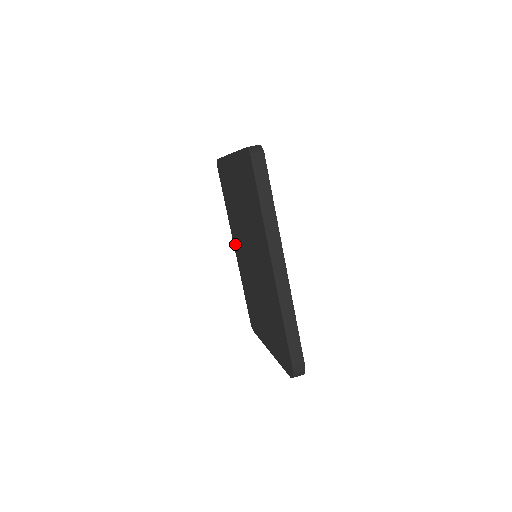
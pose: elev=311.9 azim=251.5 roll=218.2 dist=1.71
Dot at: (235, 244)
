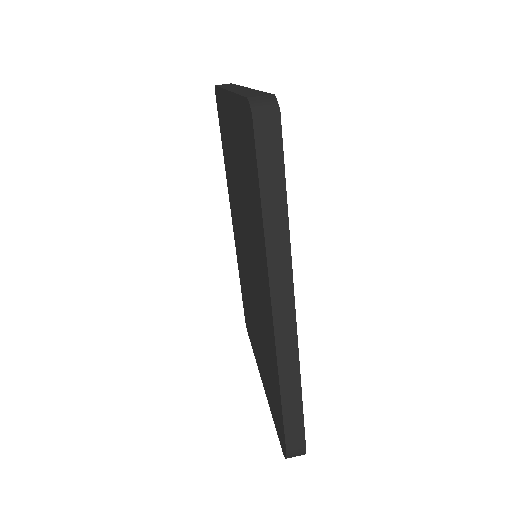
Dot at: (232, 217)
